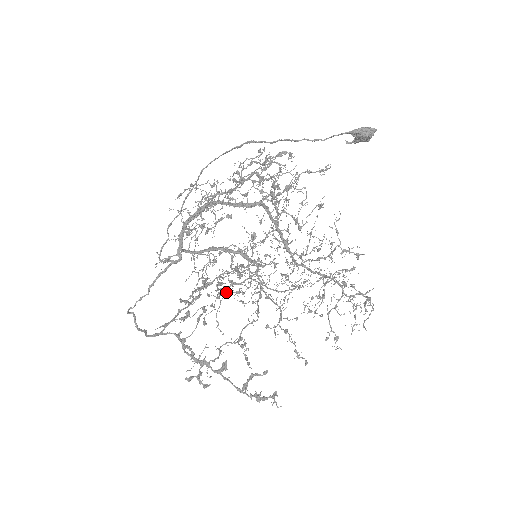
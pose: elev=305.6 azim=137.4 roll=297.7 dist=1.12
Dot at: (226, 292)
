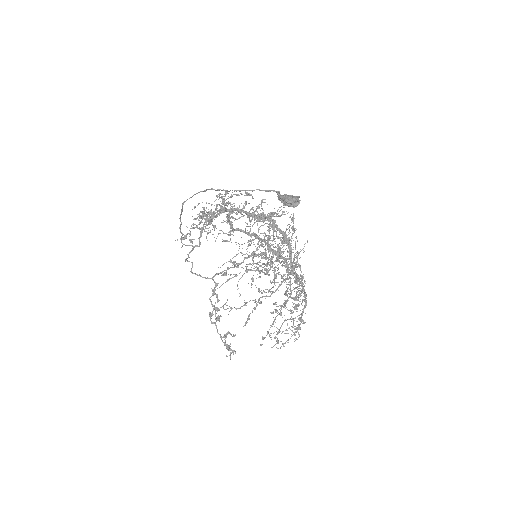
Dot at: occluded
